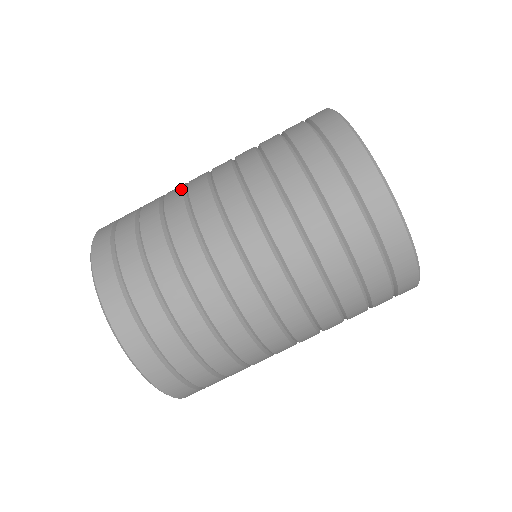
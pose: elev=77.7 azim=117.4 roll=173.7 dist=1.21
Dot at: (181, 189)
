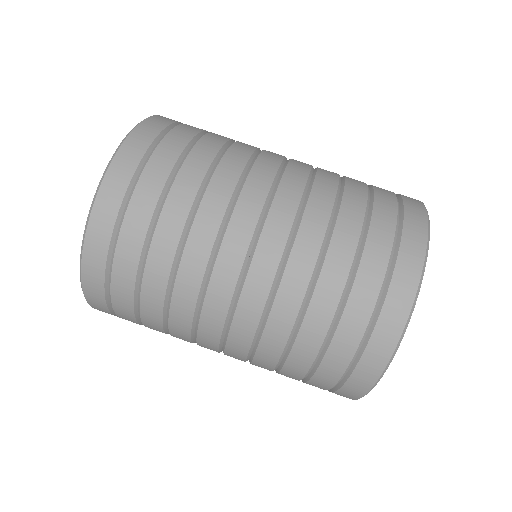
Dot at: occluded
